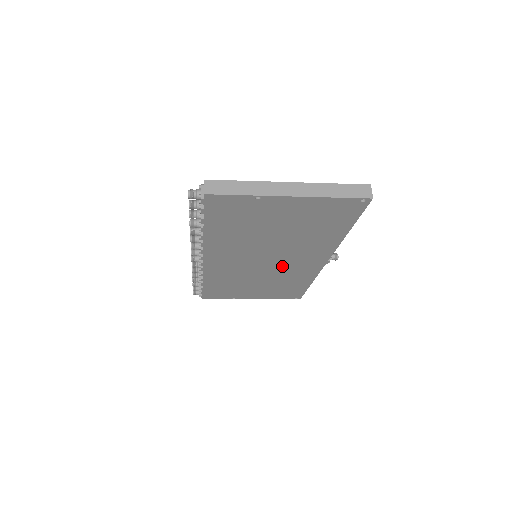
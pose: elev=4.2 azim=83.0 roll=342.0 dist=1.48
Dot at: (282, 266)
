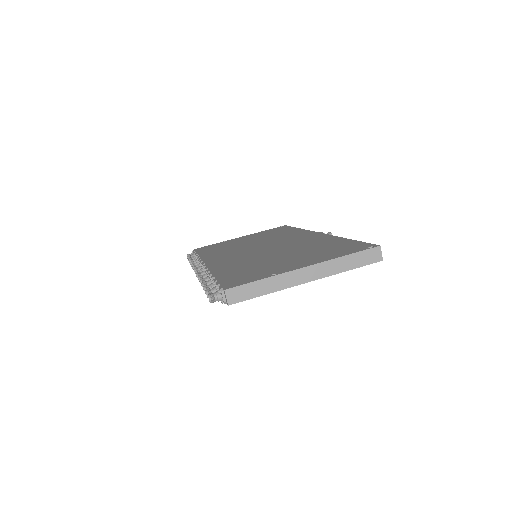
Dot at: occluded
